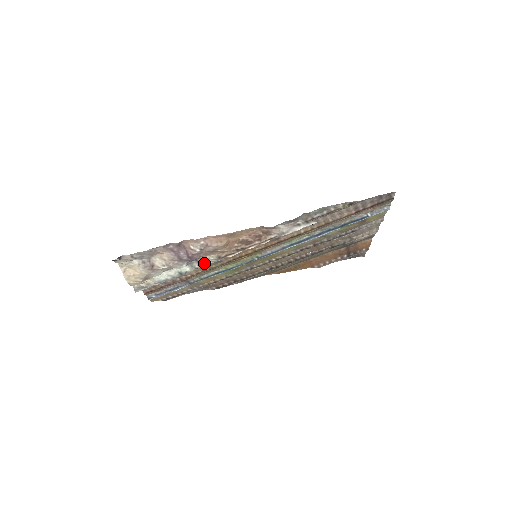
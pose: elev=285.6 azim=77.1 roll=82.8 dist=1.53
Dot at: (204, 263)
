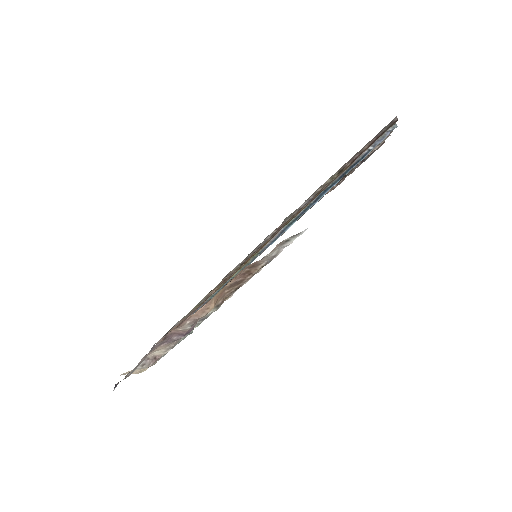
Dot at: (205, 317)
